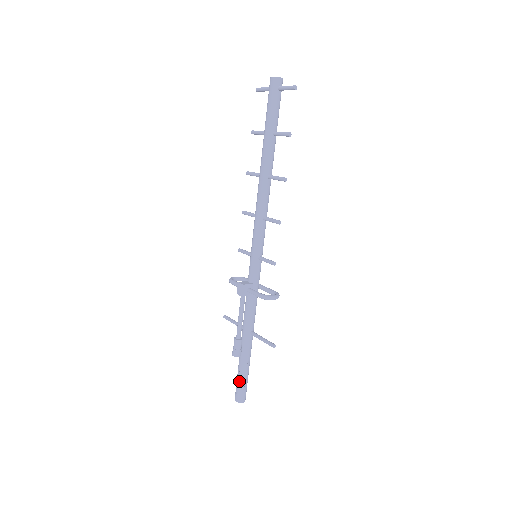
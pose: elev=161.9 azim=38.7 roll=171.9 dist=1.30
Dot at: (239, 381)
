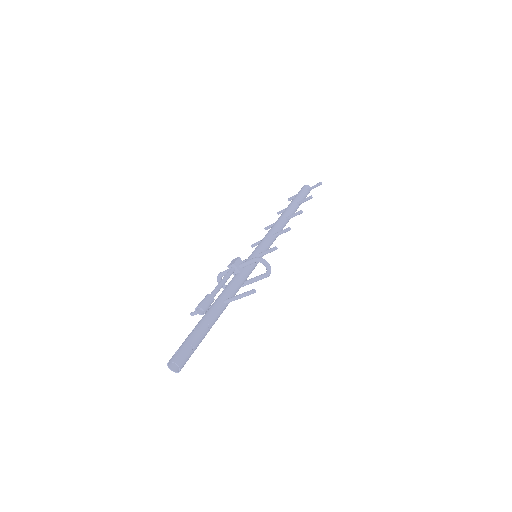
Dot at: (187, 340)
